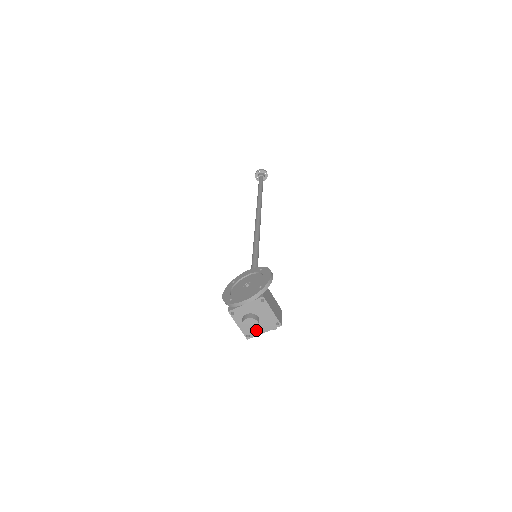
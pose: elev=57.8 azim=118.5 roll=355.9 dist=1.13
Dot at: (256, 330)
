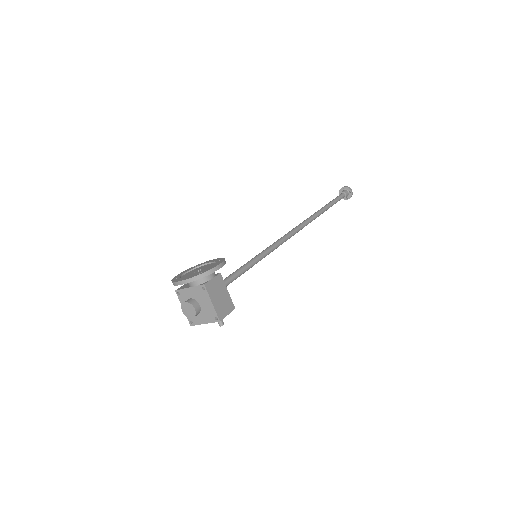
Dot at: (193, 317)
